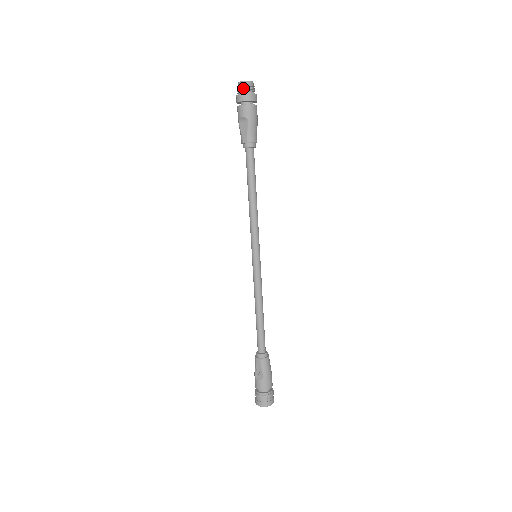
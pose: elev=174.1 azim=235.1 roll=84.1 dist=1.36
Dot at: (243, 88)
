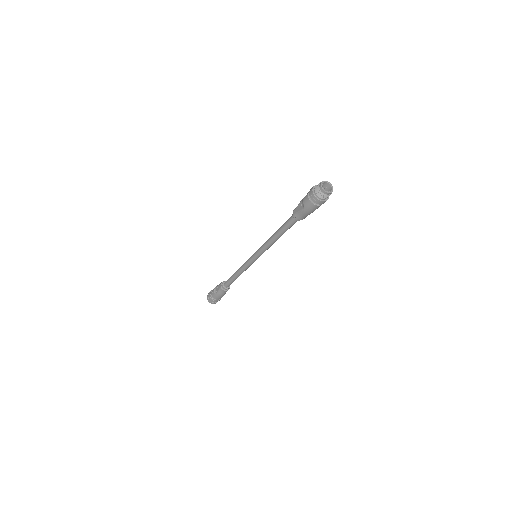
Dot at: (318, 191)
